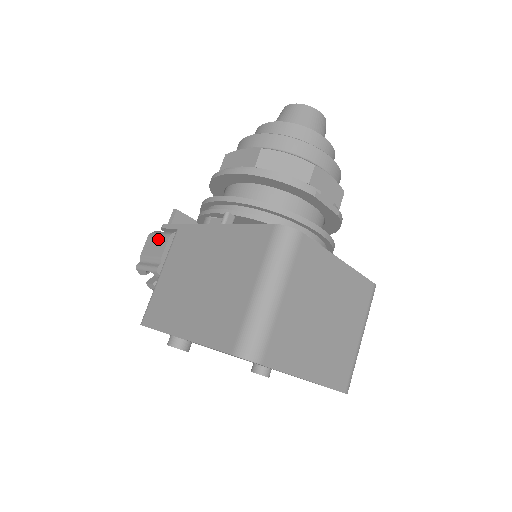
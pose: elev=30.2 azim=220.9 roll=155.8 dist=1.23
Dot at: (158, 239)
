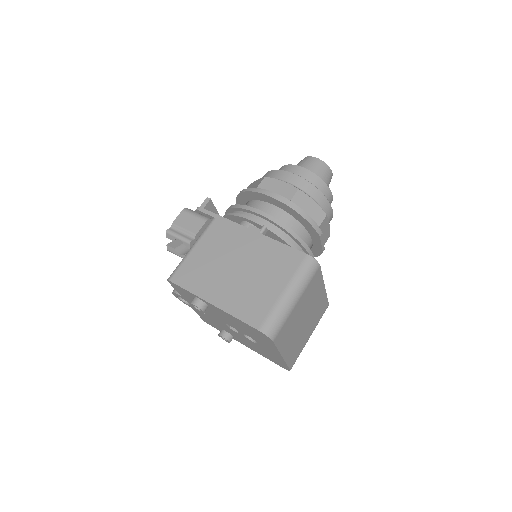
Dot at: (194, 218)
